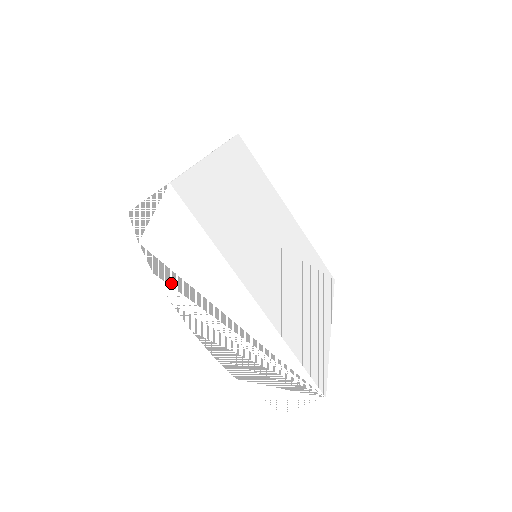
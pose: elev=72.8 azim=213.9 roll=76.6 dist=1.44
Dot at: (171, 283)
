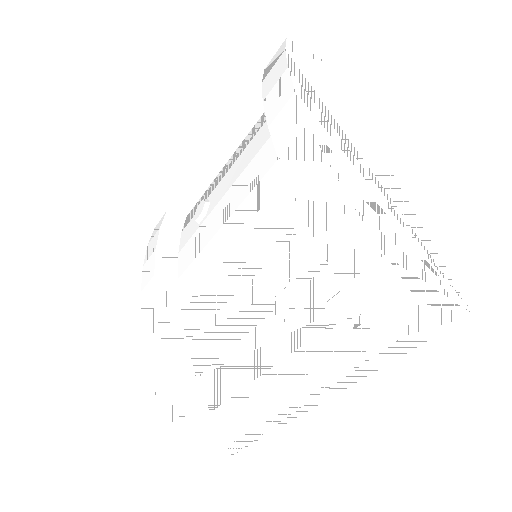
Dot at: (304, 86)
